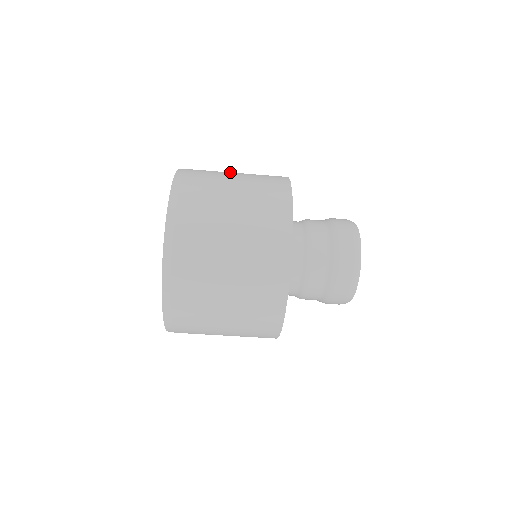
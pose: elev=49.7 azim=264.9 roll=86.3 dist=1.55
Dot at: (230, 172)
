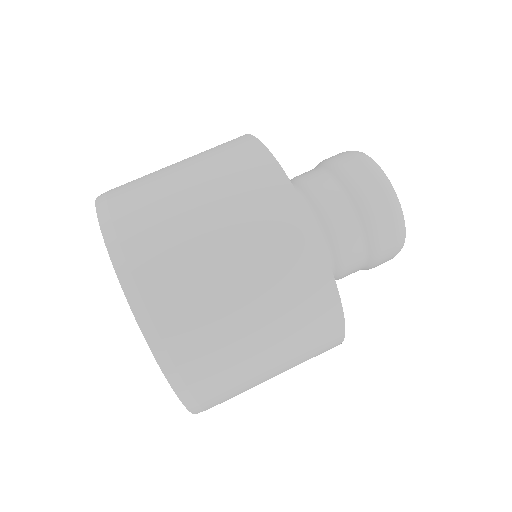
Dot at: occluded
